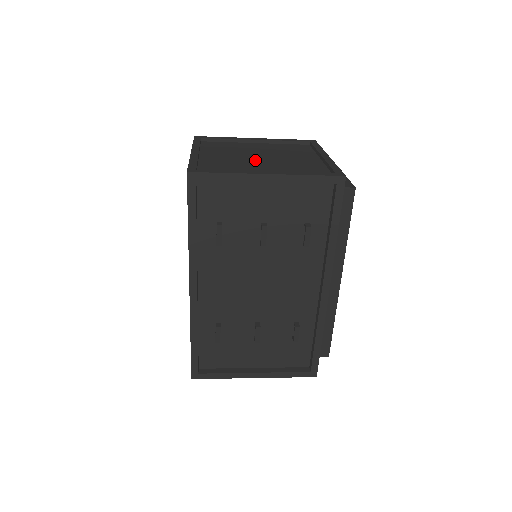
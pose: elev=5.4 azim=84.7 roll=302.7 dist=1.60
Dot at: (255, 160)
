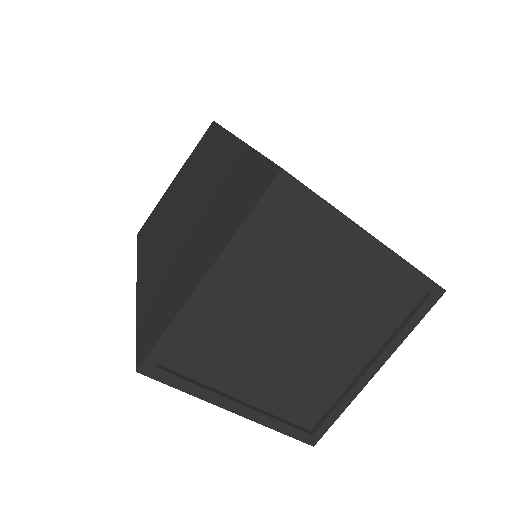
Dot at: occluded
